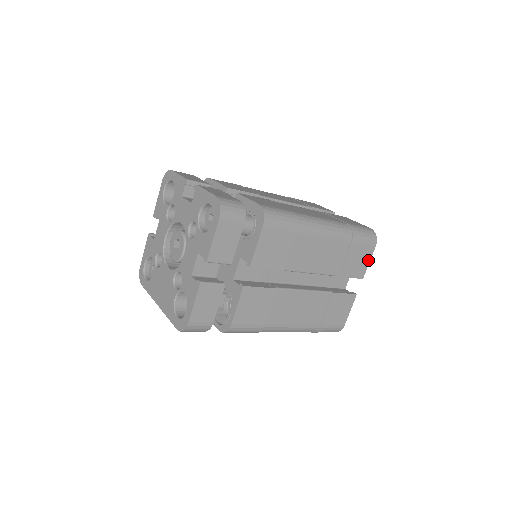
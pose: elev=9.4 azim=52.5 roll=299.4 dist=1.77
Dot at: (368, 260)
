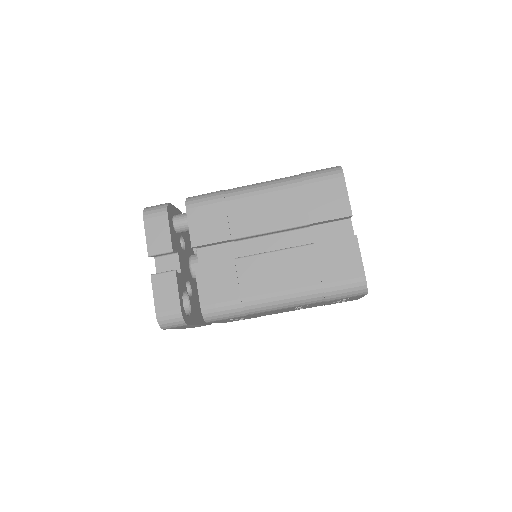
Dot at: (344, 194)
